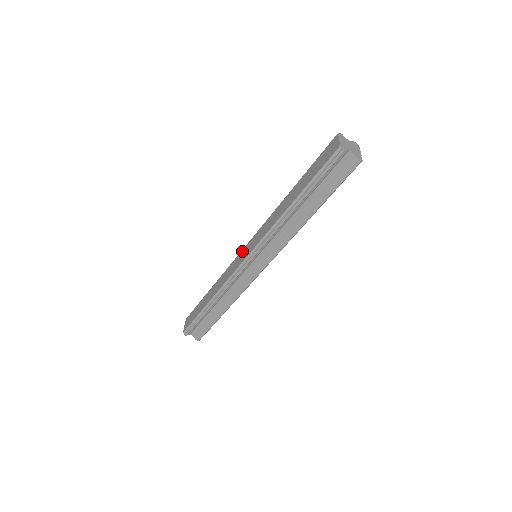
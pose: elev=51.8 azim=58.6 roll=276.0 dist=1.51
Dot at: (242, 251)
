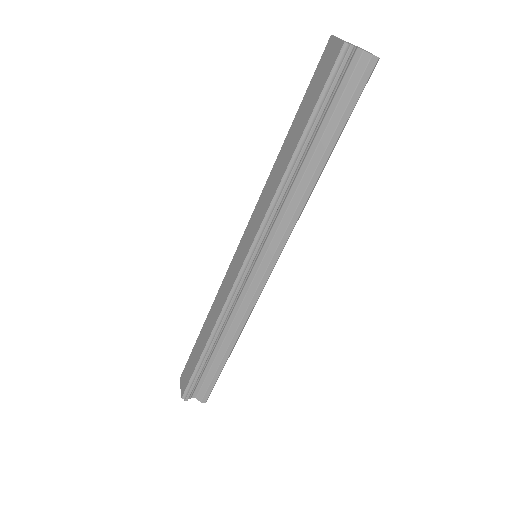
Dot at: (234, 256)
